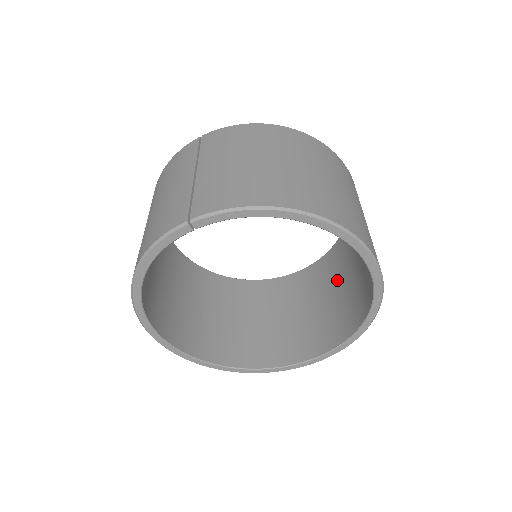
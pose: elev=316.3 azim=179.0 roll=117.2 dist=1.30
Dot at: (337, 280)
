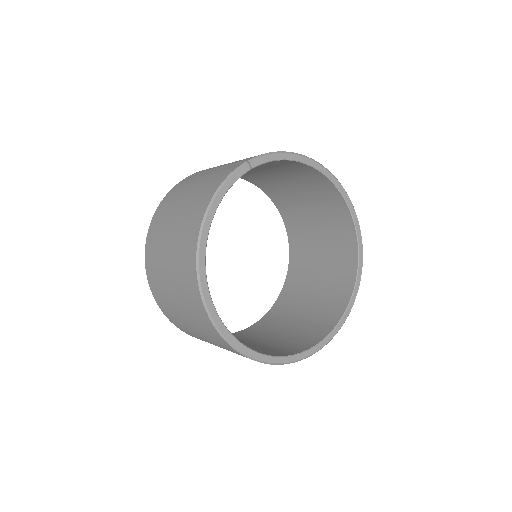
Dot at: (307, 289)
